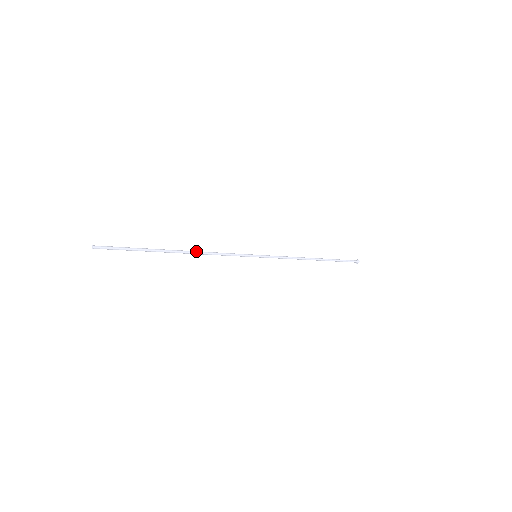
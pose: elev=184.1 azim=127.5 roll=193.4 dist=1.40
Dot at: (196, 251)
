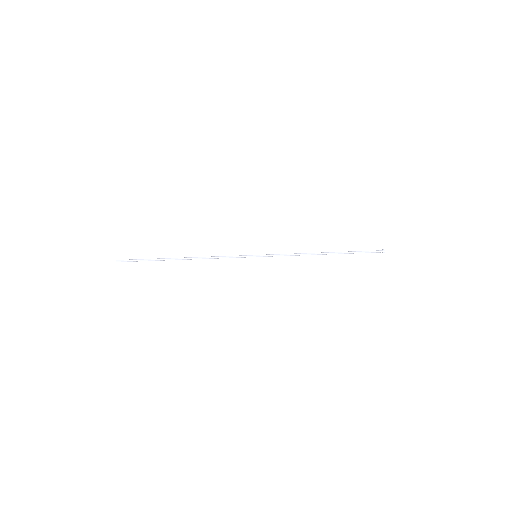
Dot at: (197, 257)
